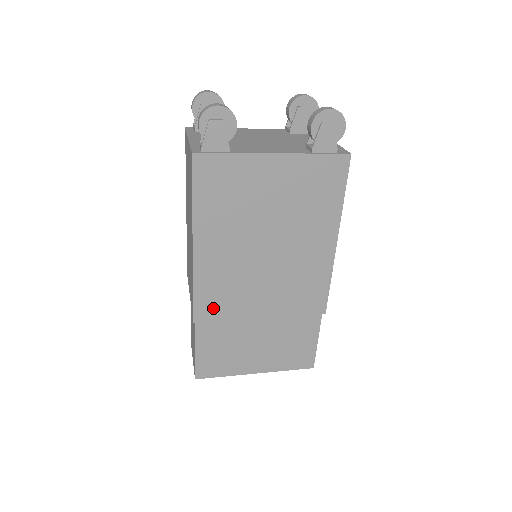
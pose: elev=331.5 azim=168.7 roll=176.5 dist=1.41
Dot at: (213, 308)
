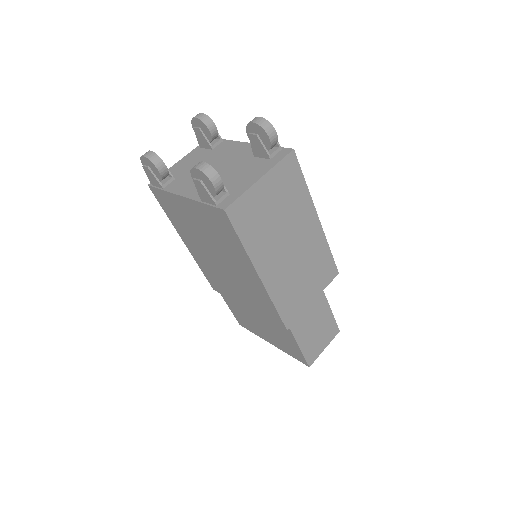
Dot at: (217, 286)
